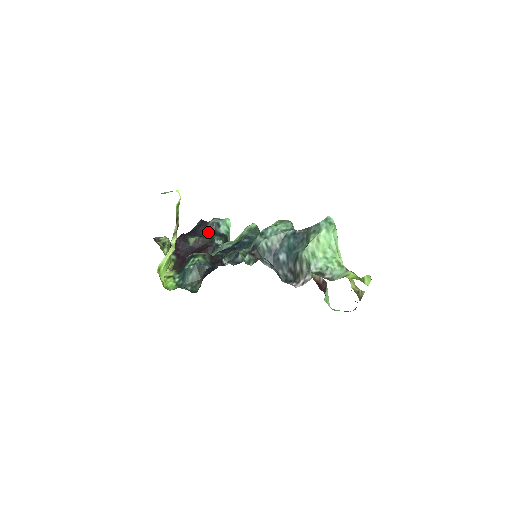
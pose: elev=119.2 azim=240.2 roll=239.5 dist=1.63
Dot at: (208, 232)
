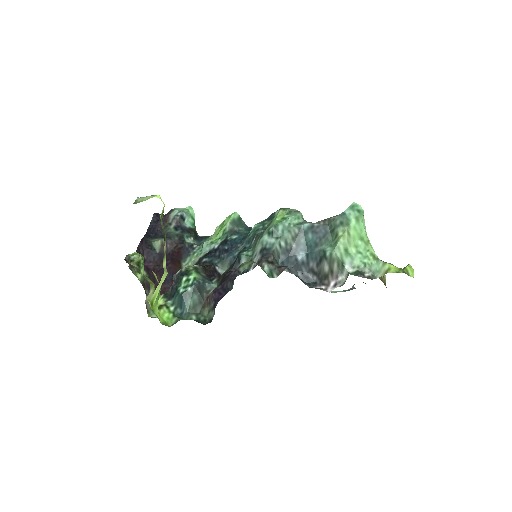
Dot at: (173, 230)
